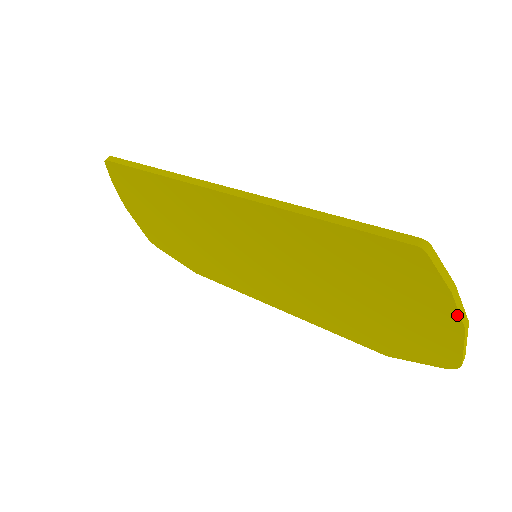
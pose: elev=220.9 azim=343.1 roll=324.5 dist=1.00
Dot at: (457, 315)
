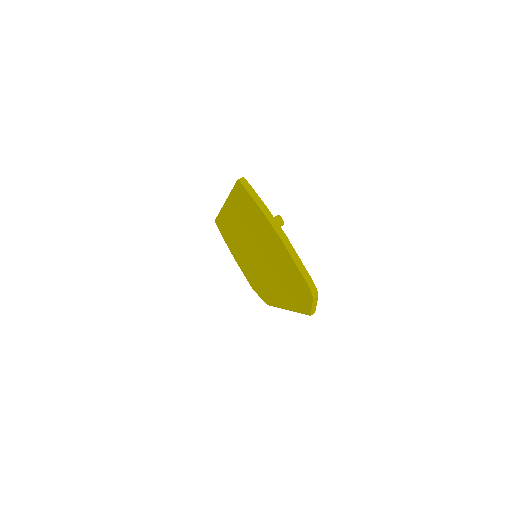
Dot at: (271, 226)
